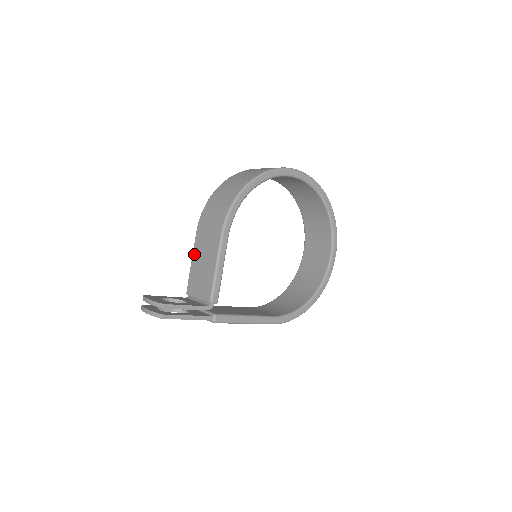
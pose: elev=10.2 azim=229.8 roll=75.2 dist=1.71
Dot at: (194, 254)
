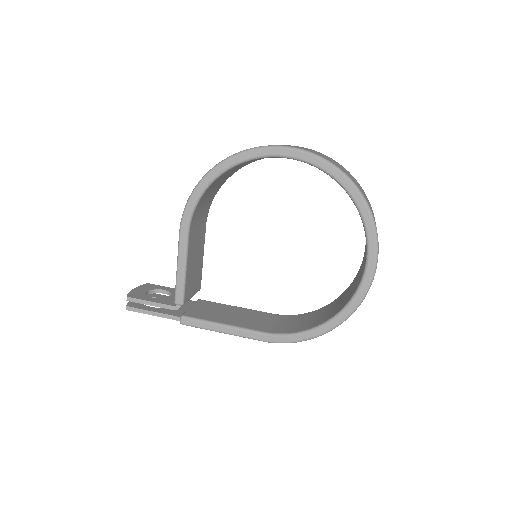
Dot at: occluded
